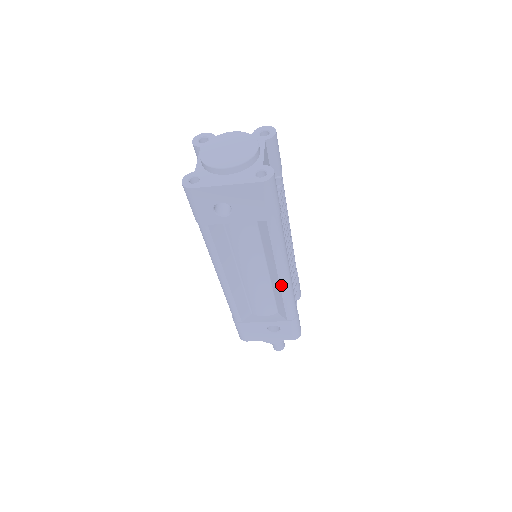
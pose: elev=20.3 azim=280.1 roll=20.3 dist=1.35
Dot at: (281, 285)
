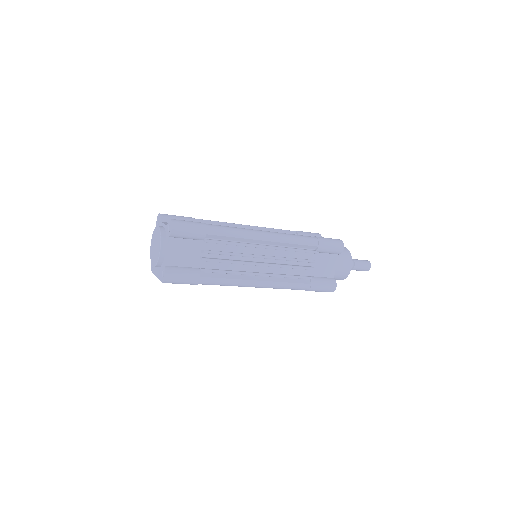
Dot at: (264, 287)
